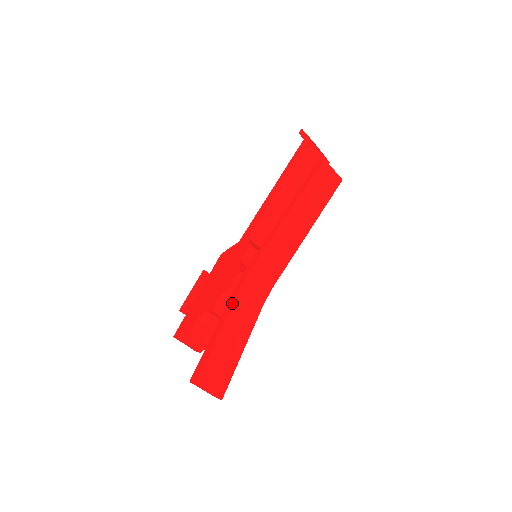
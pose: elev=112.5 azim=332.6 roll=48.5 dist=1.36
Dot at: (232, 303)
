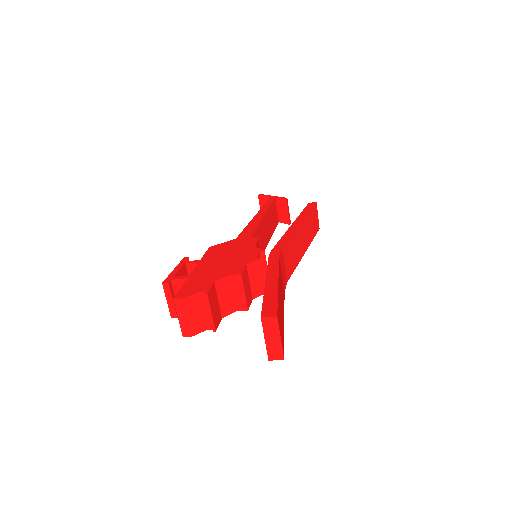
Dot at: (277, 265)
